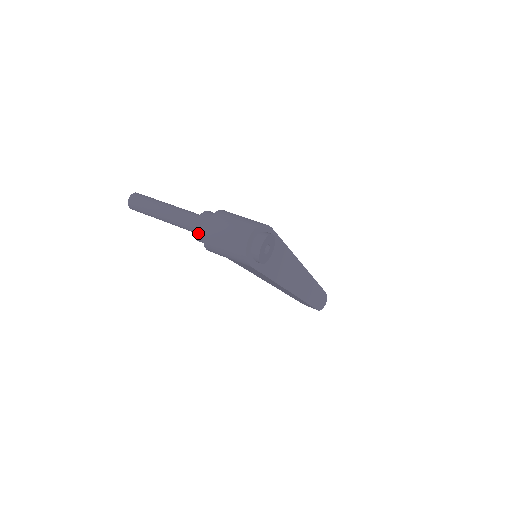
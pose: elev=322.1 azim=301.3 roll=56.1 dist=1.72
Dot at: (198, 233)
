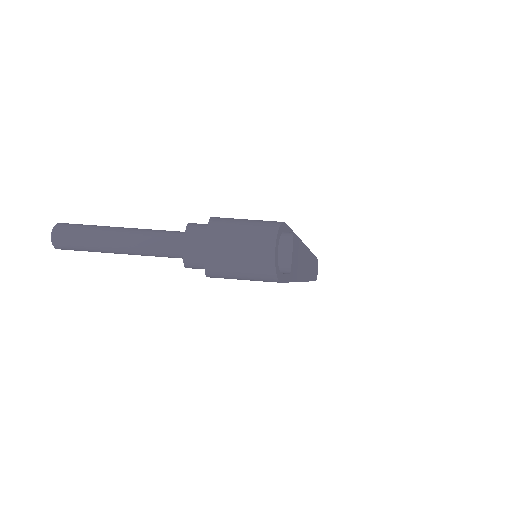
Dot at: (191, 261)
